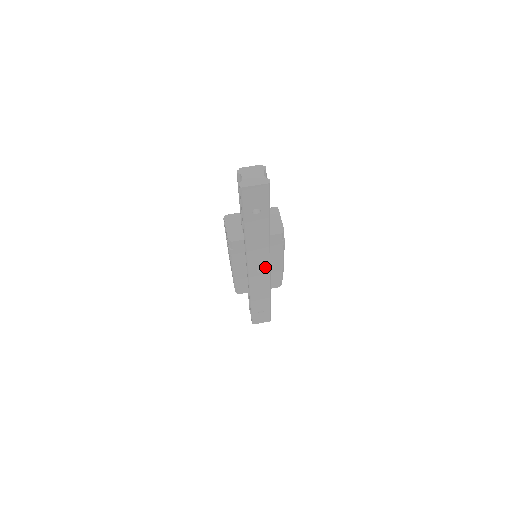
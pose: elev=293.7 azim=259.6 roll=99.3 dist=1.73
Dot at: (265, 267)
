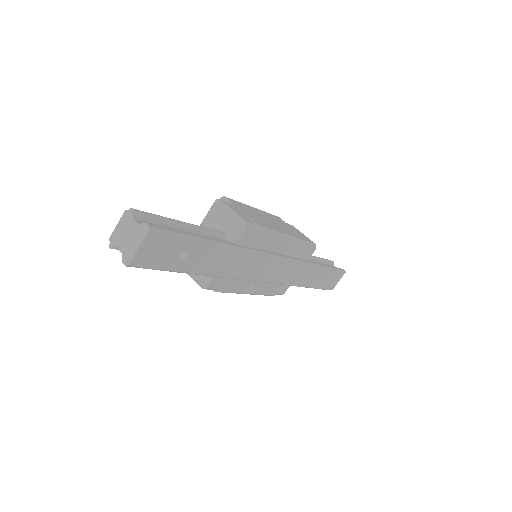
Dot at: (274, 262)
